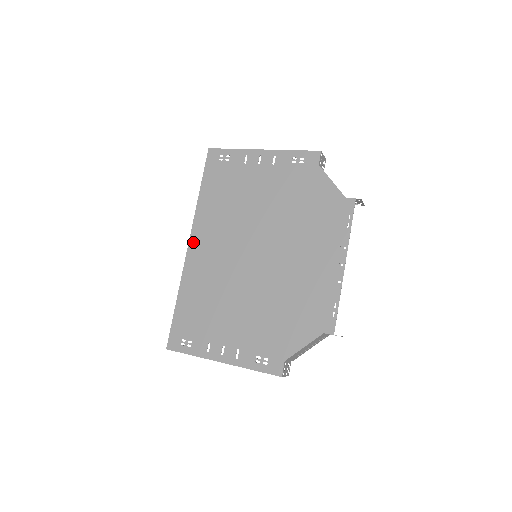
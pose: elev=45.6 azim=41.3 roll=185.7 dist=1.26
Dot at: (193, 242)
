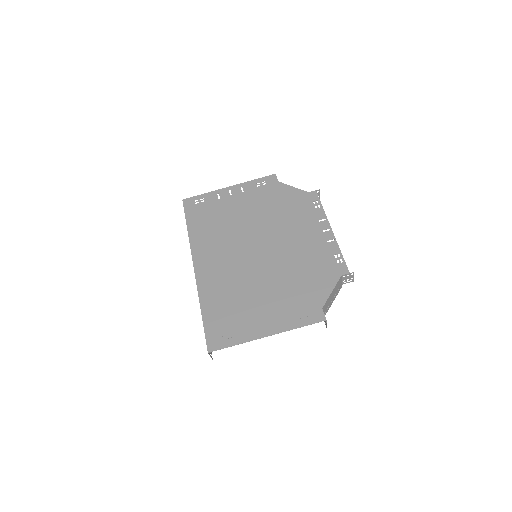
Dot at: (197, 263)
